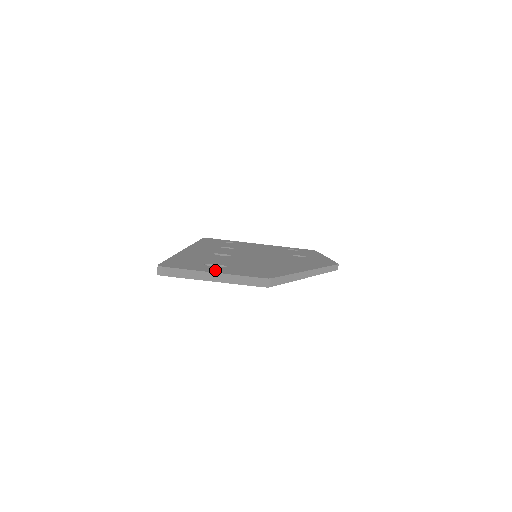
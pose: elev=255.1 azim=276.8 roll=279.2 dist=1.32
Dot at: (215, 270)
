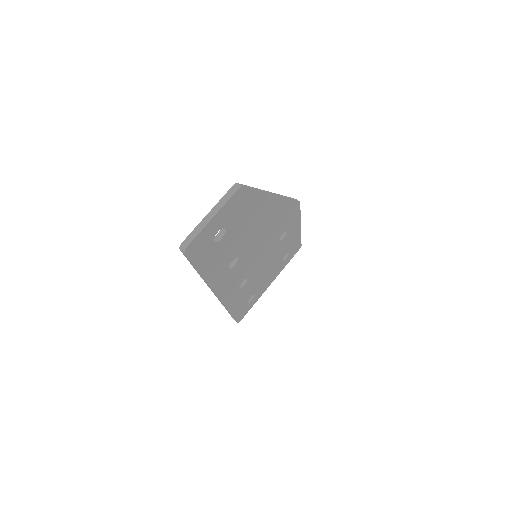
Dot at: occluded
